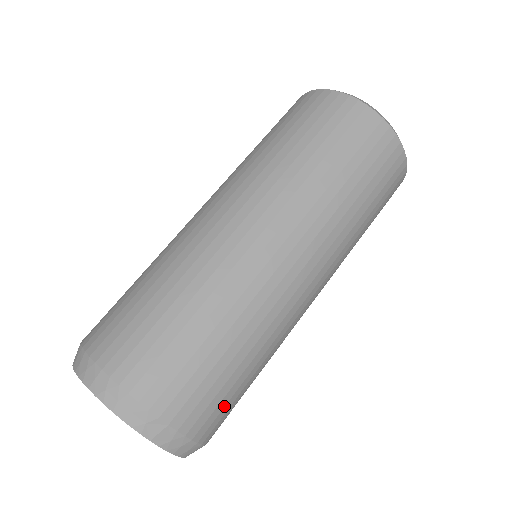
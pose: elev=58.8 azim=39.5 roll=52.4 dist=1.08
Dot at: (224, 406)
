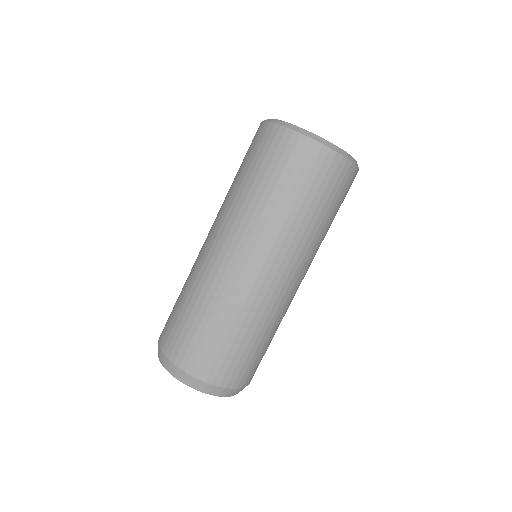
Dot at: (256, 365)
